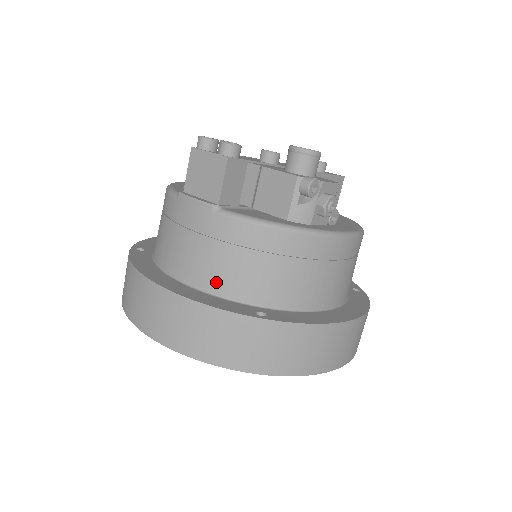
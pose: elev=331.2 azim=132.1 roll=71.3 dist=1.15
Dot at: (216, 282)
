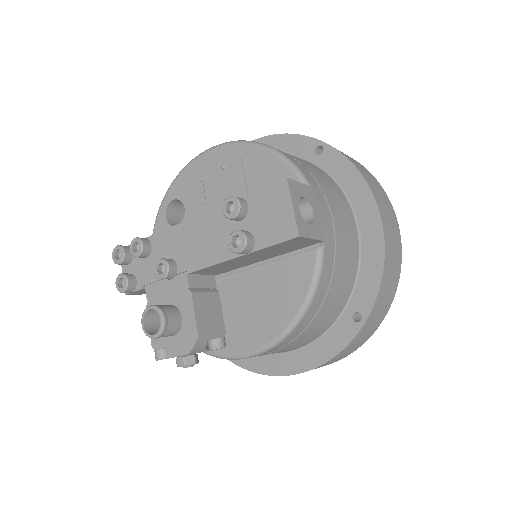
Dot at: occluded
